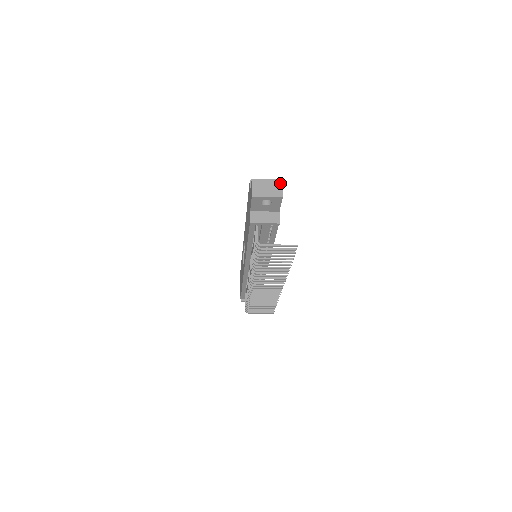
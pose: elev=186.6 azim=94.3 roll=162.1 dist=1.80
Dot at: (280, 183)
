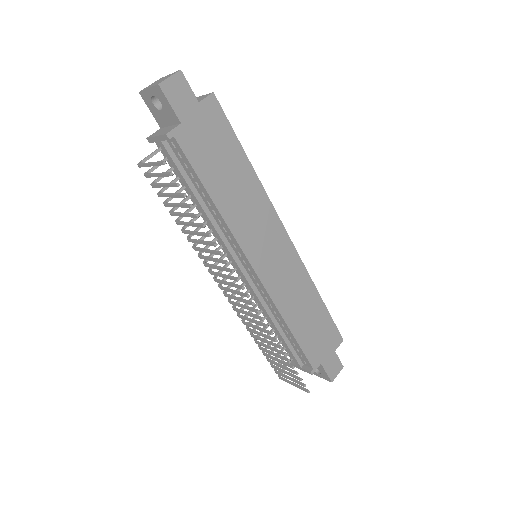
Dot at: (175, 73)
